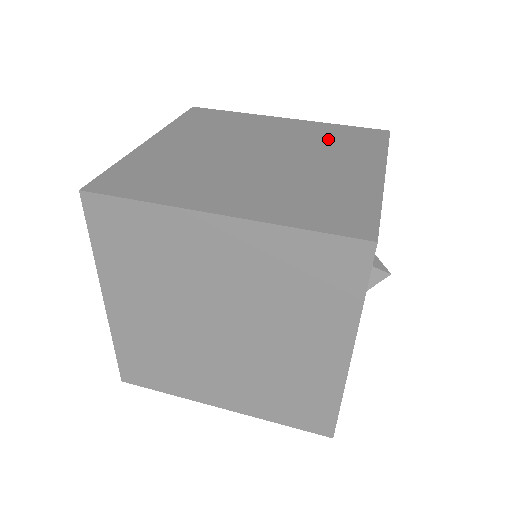
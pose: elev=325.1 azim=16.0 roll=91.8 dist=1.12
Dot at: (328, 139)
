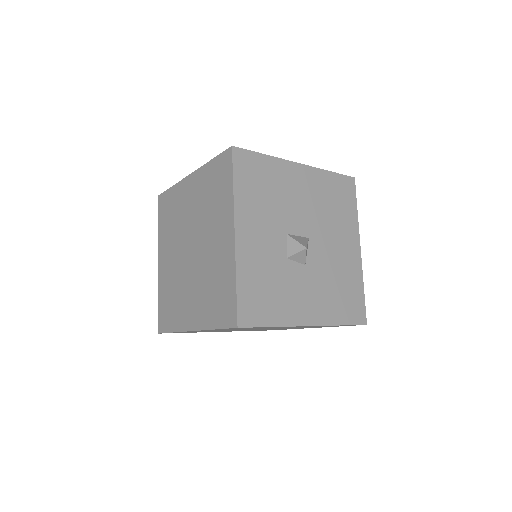
Dot at: (209, 196)
